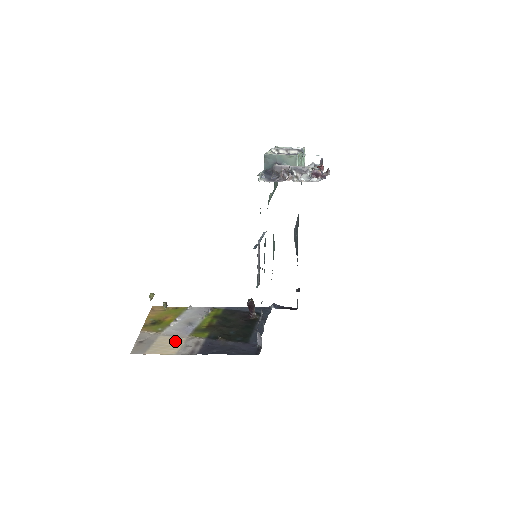
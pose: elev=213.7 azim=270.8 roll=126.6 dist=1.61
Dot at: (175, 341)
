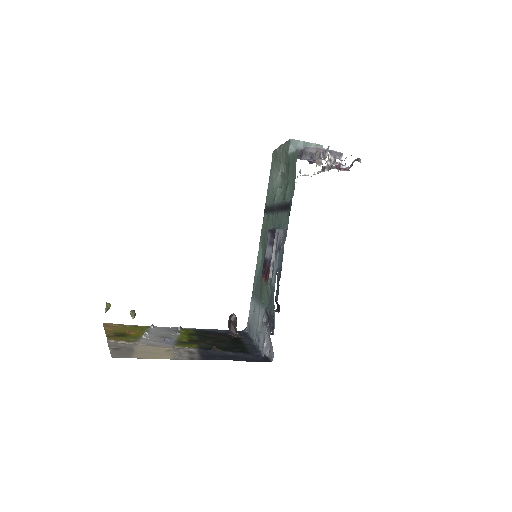
Dot at: (161, 349)
